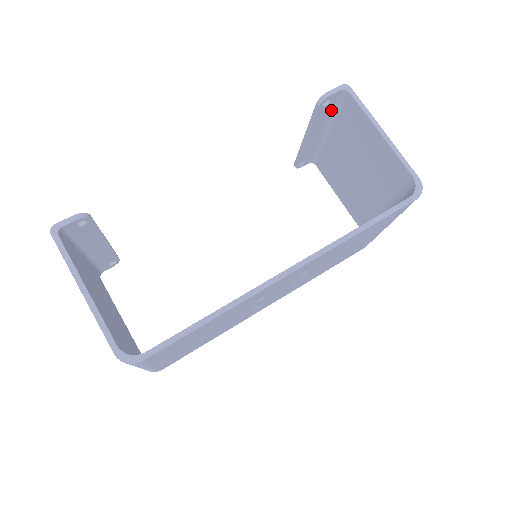
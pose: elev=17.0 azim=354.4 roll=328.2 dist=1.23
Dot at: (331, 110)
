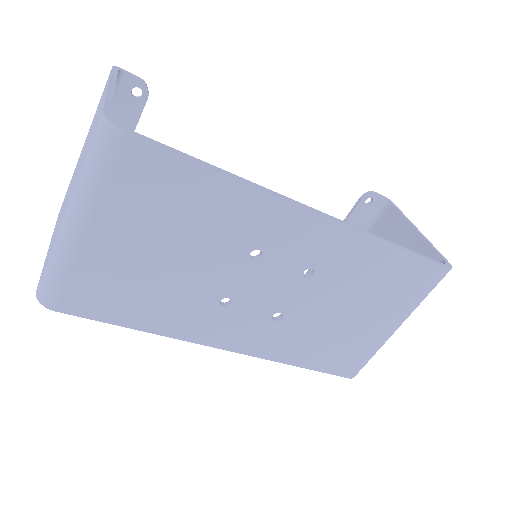
Dot at: (366, 220)
